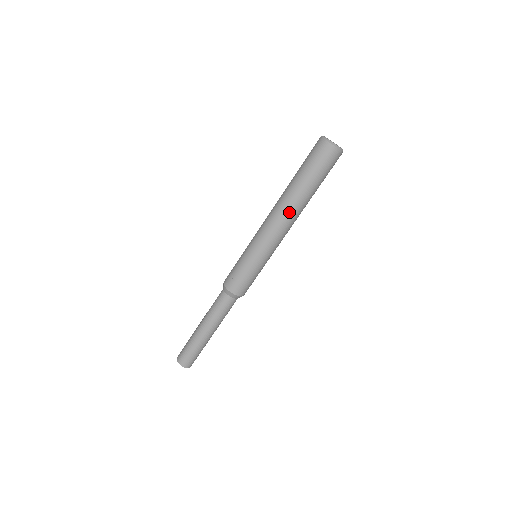
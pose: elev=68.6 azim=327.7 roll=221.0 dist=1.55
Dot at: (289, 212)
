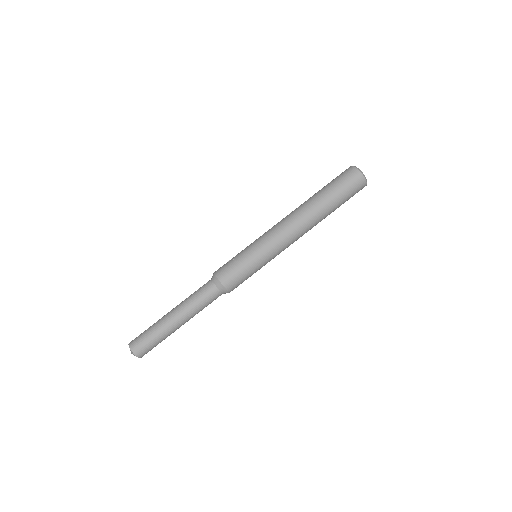
Dot at: (300, 214)
